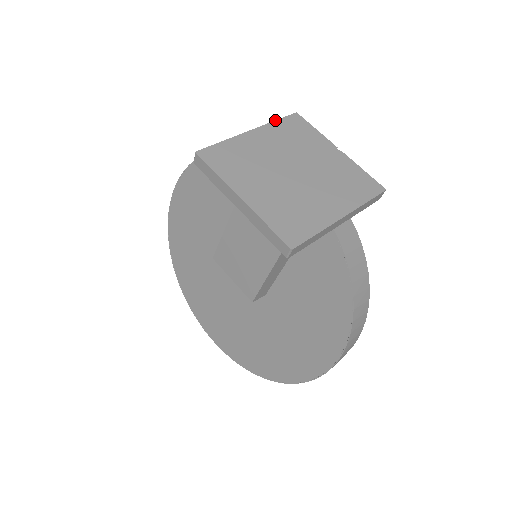
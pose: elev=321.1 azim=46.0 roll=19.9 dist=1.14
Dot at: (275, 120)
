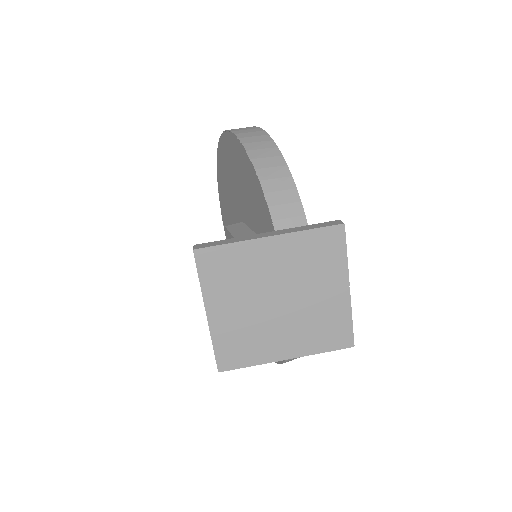
Dot at: (309, 229)
